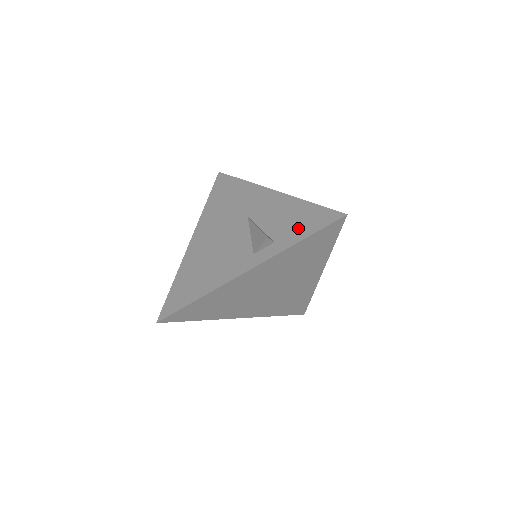
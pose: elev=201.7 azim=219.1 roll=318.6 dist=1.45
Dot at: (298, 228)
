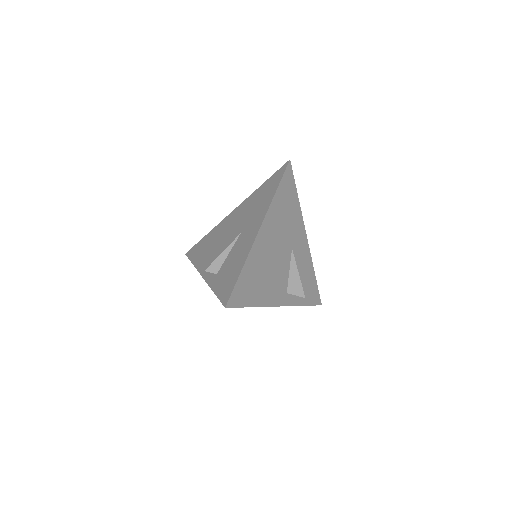
Dot at: (223, 281)
